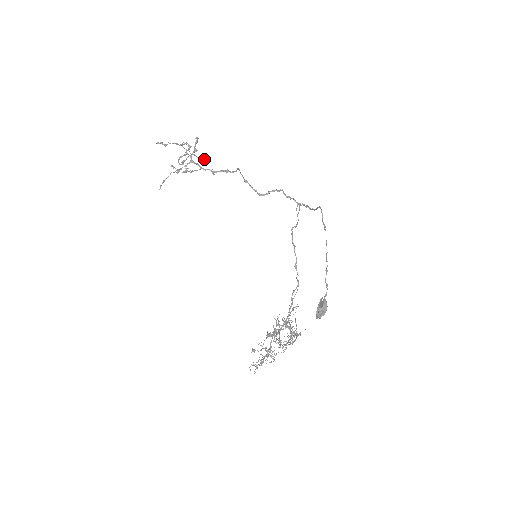
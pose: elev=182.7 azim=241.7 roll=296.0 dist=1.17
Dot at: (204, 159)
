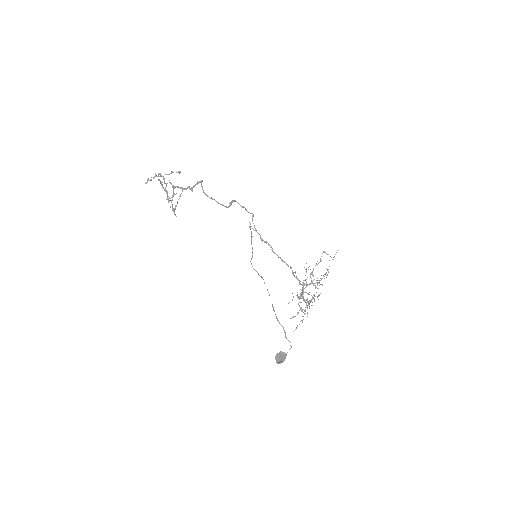
Dot at: (180, 171)
